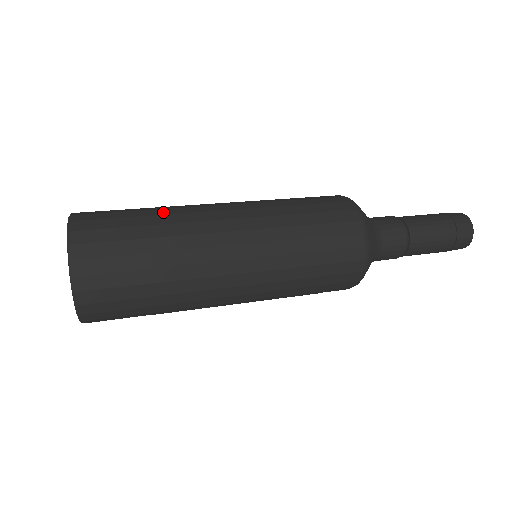
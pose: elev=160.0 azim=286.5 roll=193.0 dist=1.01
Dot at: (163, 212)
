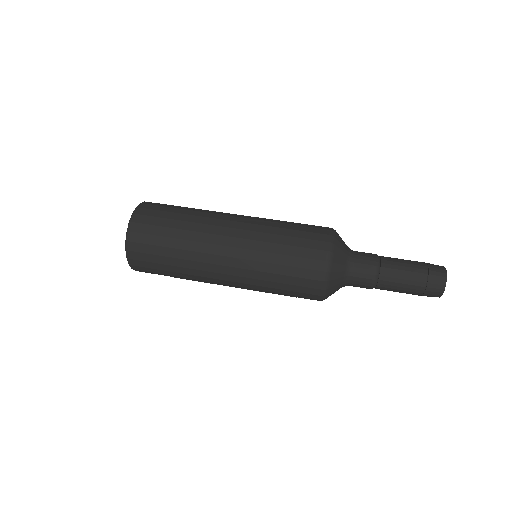
Dot at: (182, 255)
